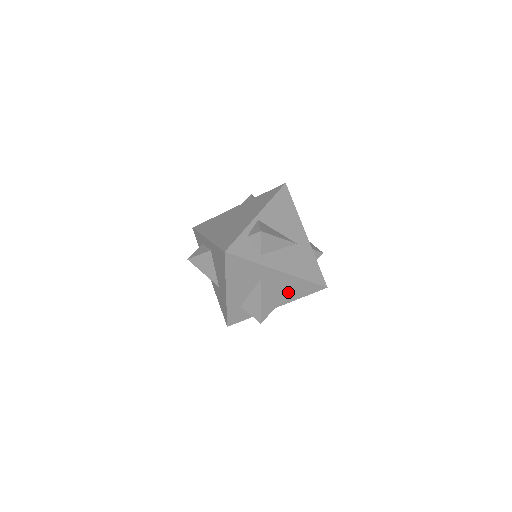
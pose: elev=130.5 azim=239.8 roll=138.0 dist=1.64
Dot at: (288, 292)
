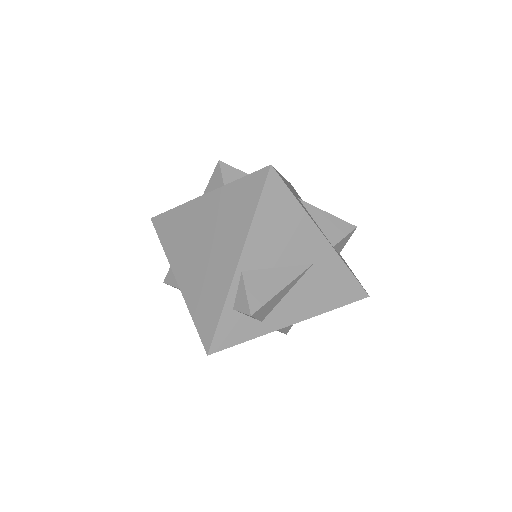
Dot at: occluded
